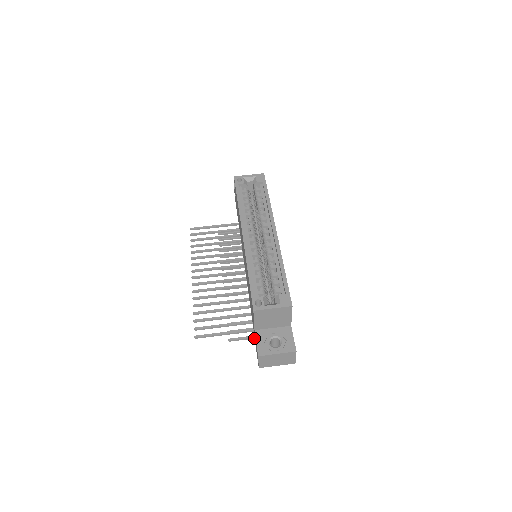
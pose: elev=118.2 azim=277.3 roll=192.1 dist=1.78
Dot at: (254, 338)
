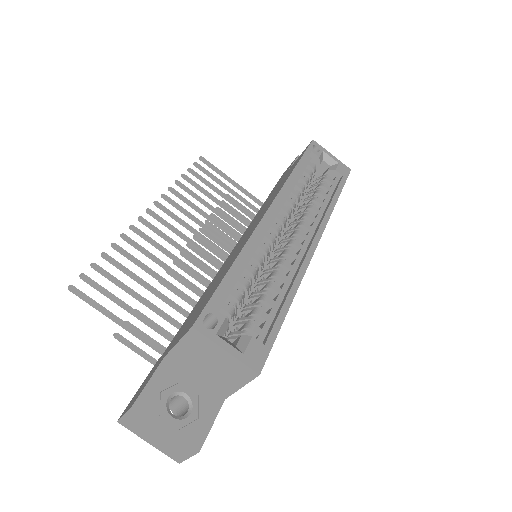
Dot at: (153, 363)
